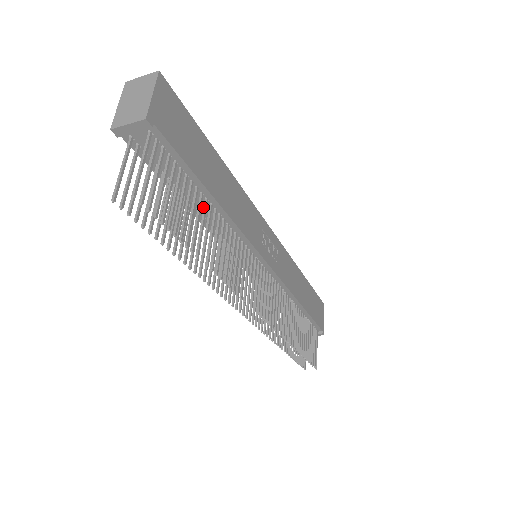
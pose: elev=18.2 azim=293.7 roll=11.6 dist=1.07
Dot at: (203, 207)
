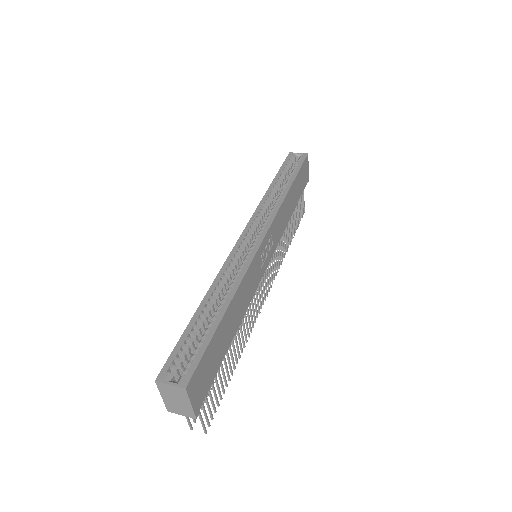
Dot at: occluded
